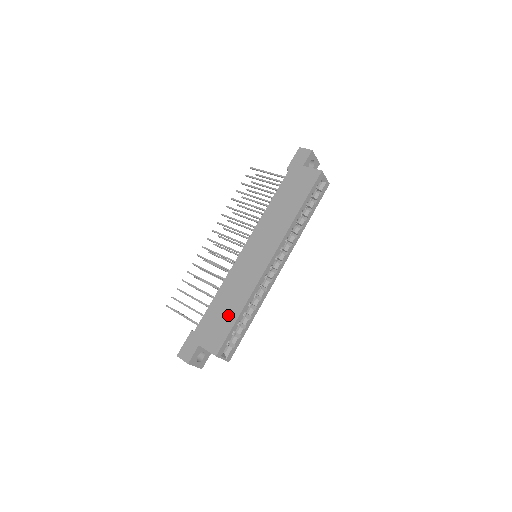
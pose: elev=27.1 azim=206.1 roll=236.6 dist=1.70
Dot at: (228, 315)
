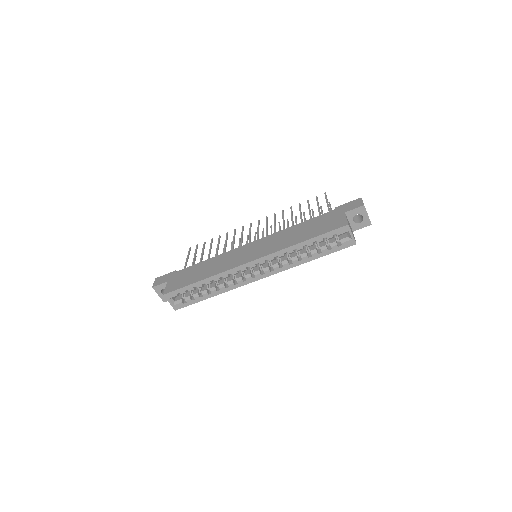
Dot at: (195, 276)
